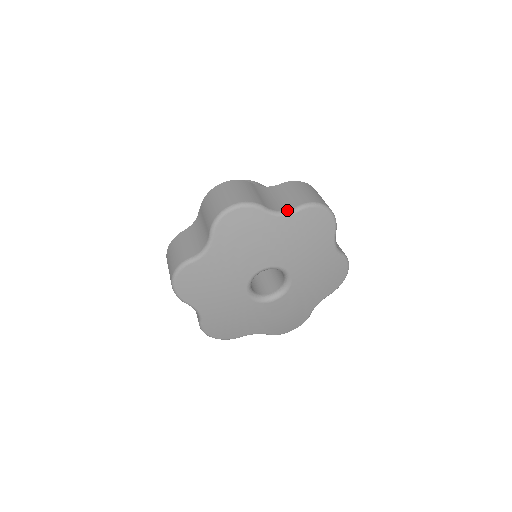
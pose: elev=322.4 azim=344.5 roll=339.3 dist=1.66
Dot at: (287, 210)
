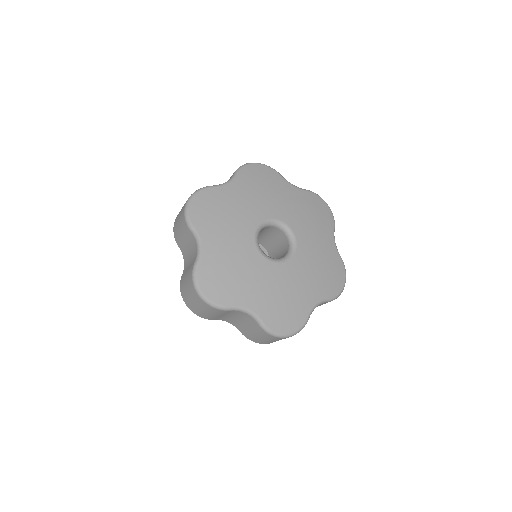
Dot at: (297, 187)
